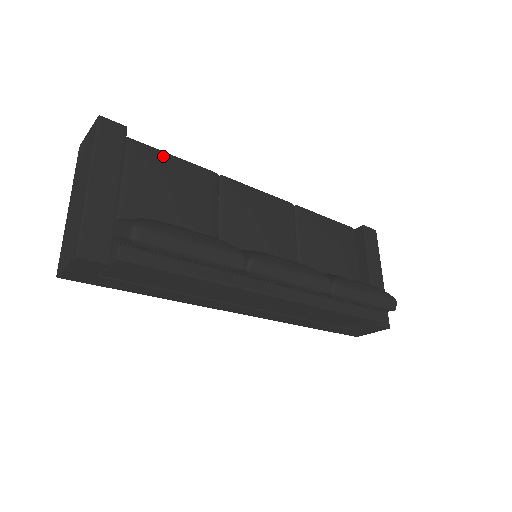
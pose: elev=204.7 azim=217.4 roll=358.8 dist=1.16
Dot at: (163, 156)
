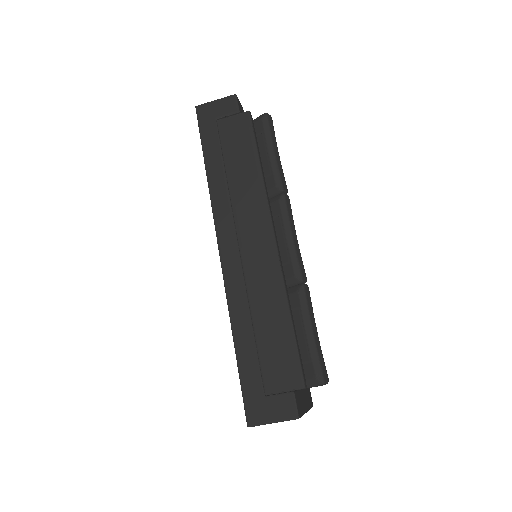
Dot at: occluded
